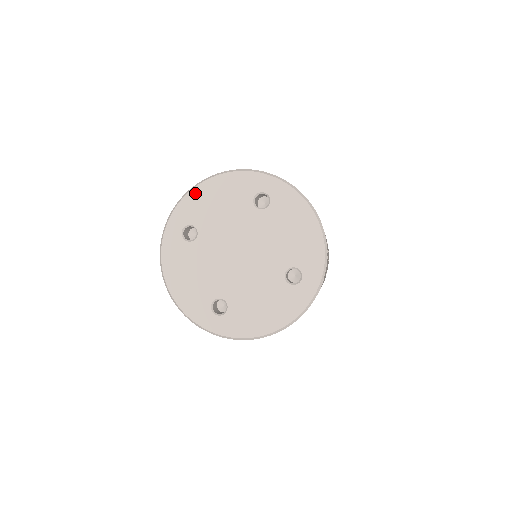
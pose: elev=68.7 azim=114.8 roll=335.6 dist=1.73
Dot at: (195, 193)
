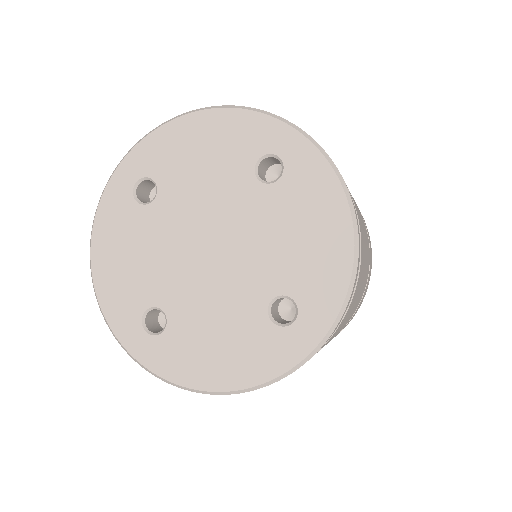
Dot at: (171, 129)
